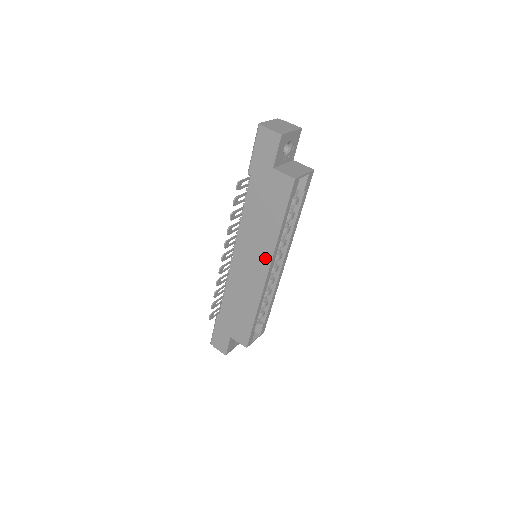
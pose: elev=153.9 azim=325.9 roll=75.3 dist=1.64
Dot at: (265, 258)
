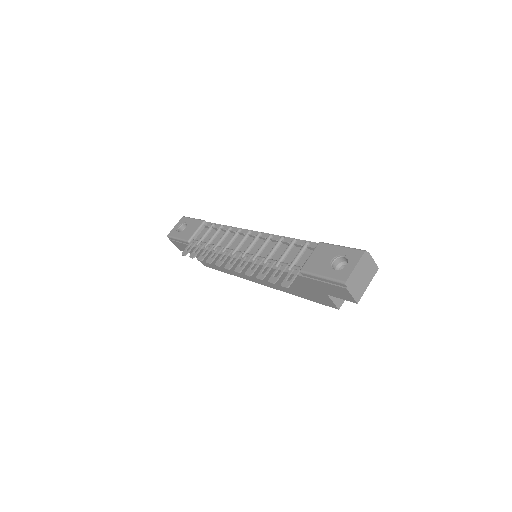
Dot at: (267, 283)
